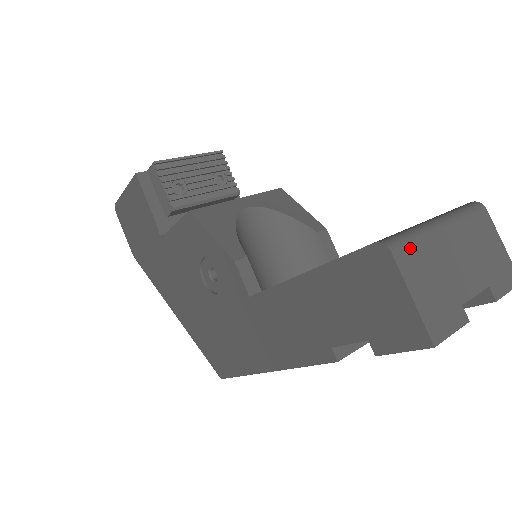
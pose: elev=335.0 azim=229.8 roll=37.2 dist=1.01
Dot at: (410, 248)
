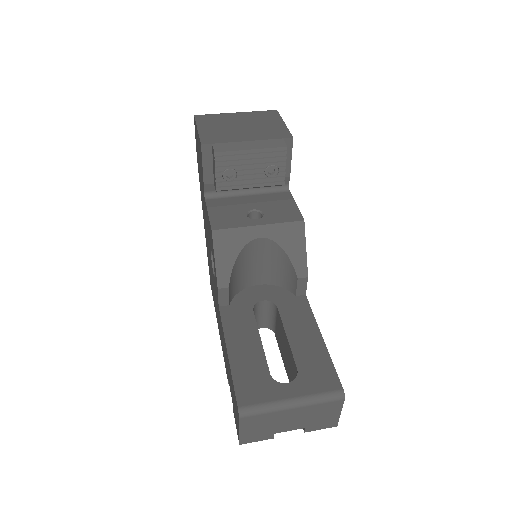
Dot at: (255, 417)
